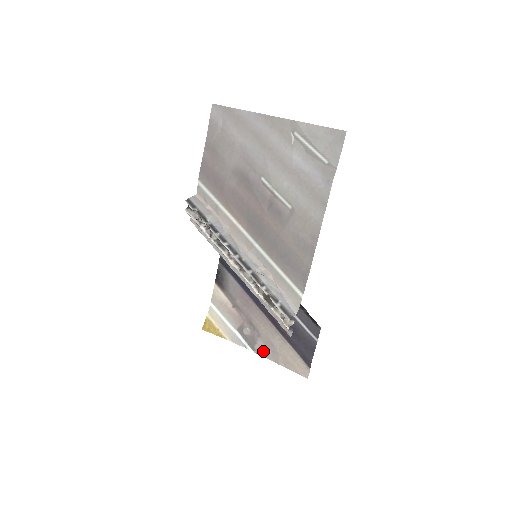
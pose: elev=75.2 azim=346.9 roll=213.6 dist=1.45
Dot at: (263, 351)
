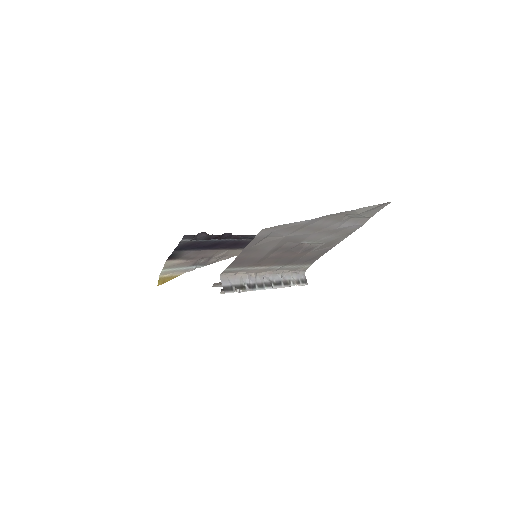
Dot at: occluded
